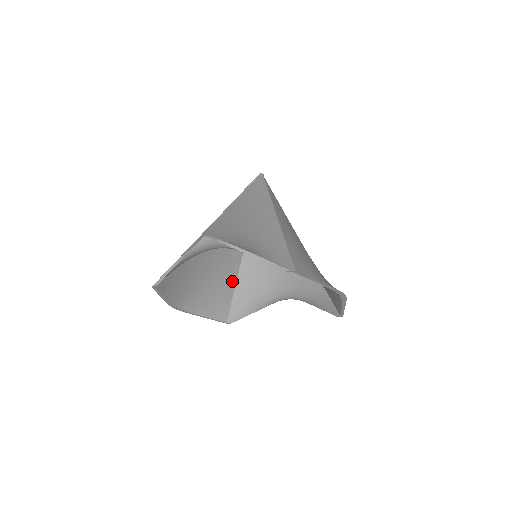
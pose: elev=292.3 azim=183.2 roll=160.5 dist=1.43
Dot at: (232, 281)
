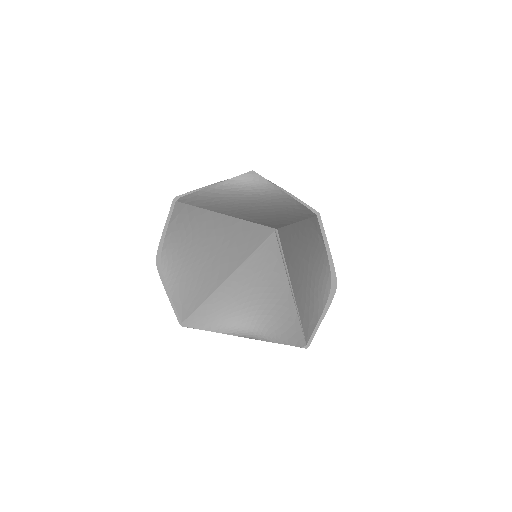
Dot at: (211, 288)
